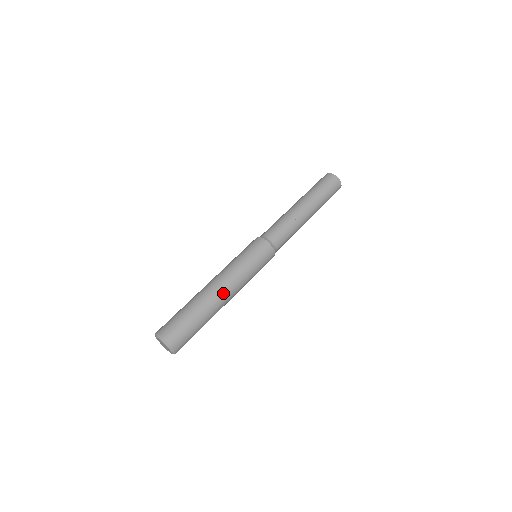
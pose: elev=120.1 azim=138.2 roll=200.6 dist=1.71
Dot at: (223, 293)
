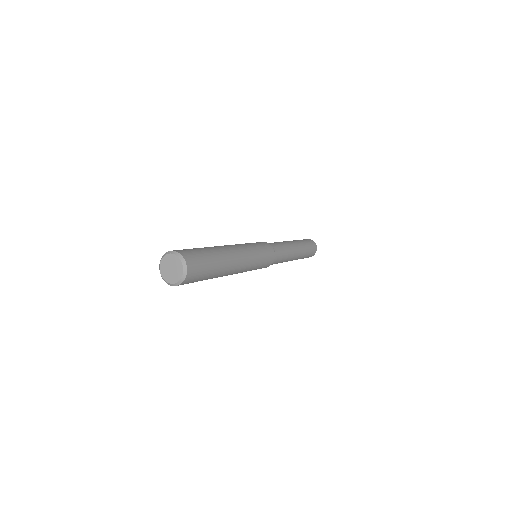
Dot at: (235, 252)
